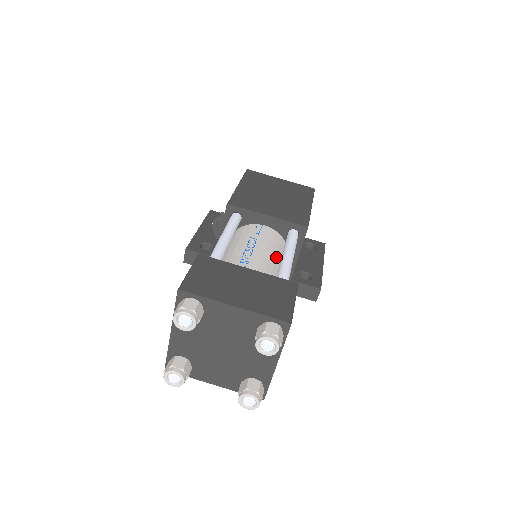
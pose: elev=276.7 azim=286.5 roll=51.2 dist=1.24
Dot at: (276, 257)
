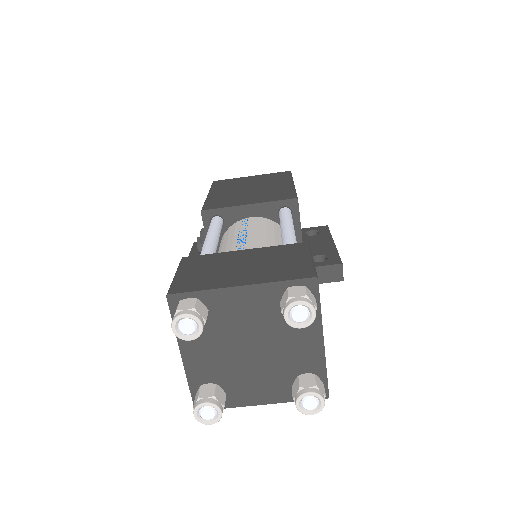
Dot at: (275, 239)
